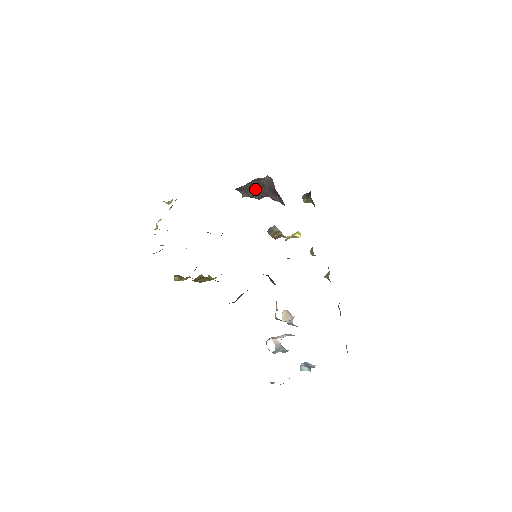
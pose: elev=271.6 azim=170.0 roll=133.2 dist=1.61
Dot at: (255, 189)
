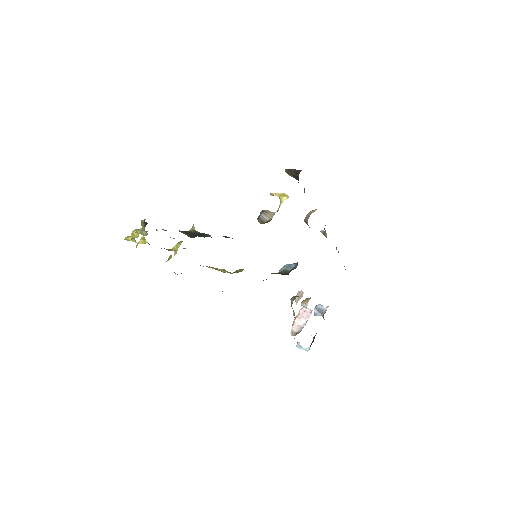
Dot at: occluded
